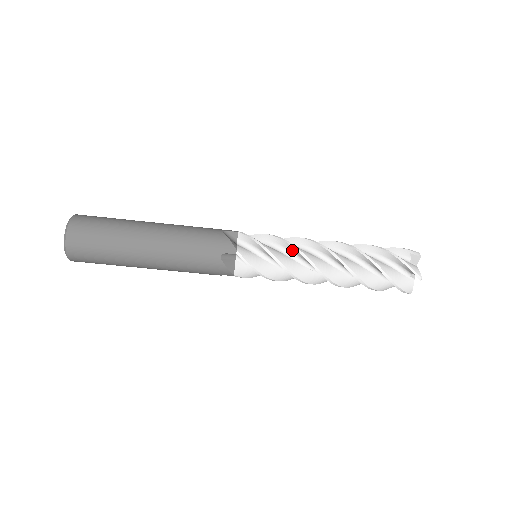
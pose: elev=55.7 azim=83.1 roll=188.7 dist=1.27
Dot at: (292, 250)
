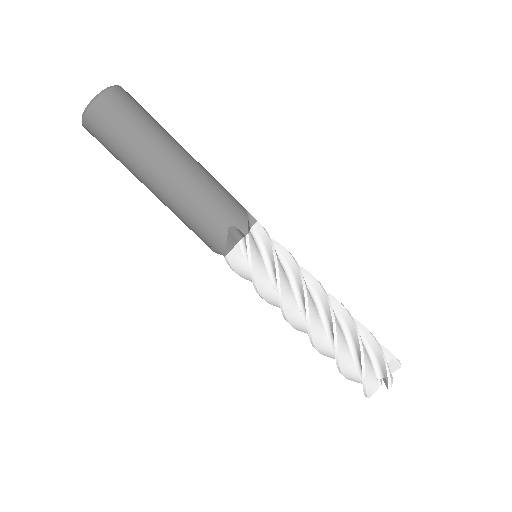
Dot at: occluded
